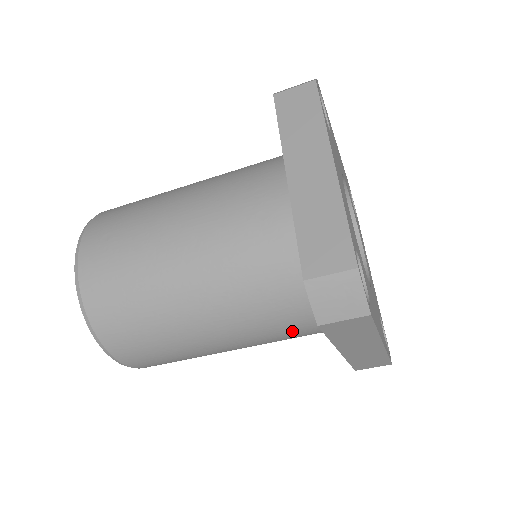
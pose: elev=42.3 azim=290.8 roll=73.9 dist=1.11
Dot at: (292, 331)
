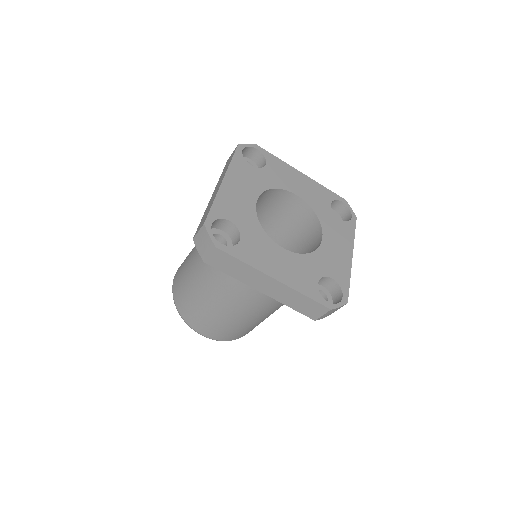
Dot at: occluded
